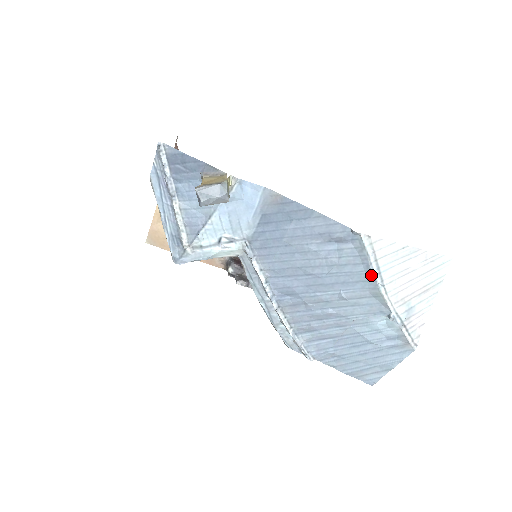
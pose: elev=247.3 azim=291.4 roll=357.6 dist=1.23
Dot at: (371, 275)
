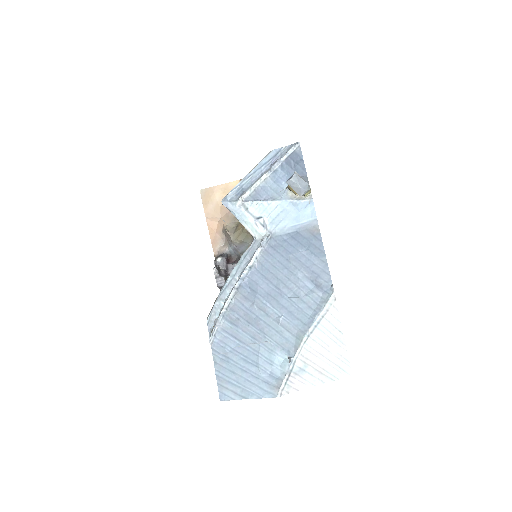
Dot at: (311, 322)
